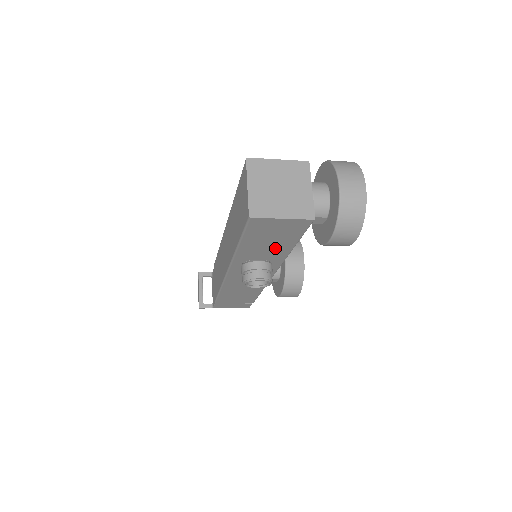
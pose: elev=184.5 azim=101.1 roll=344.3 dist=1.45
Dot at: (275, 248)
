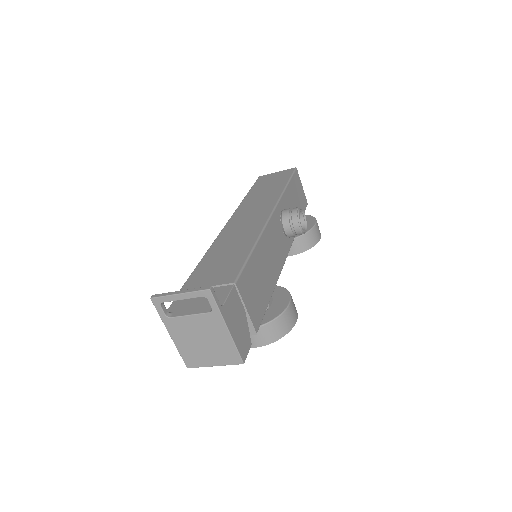
Dot at: occluded
